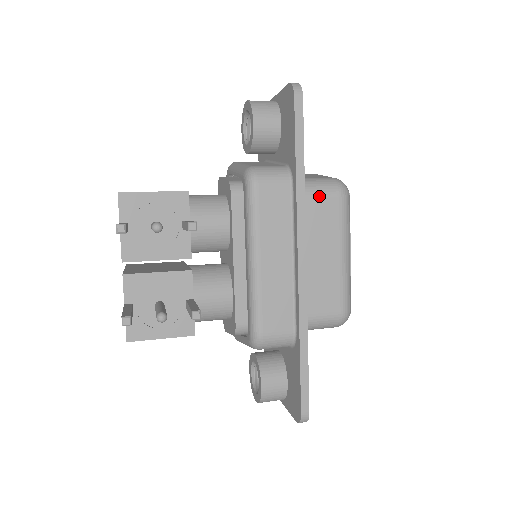
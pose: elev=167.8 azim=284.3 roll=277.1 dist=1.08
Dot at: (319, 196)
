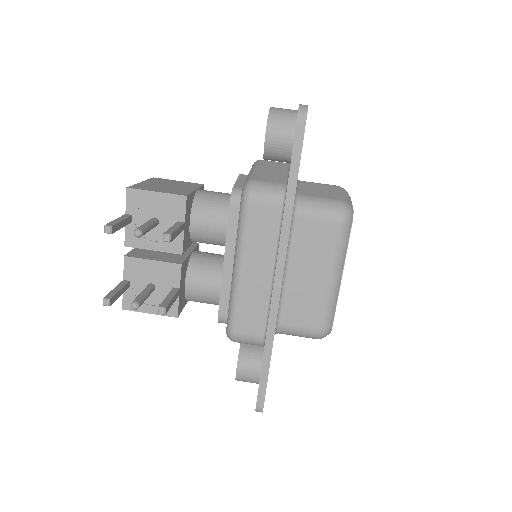
Dot at: (316, 218)
